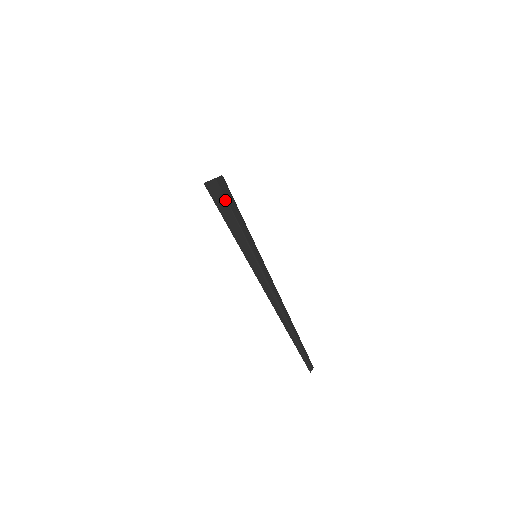
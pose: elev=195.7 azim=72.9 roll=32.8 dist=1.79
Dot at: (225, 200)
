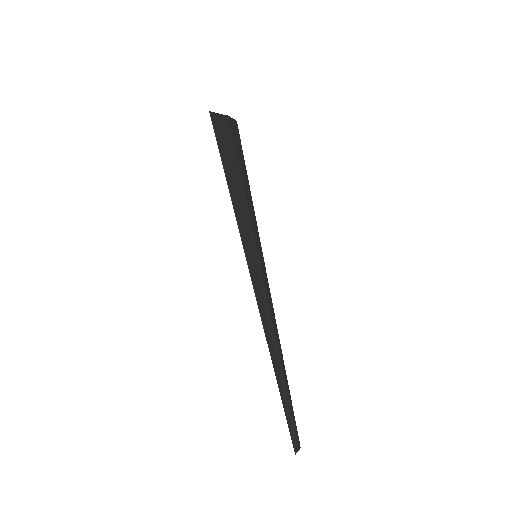
Dot at: (234, 153)
